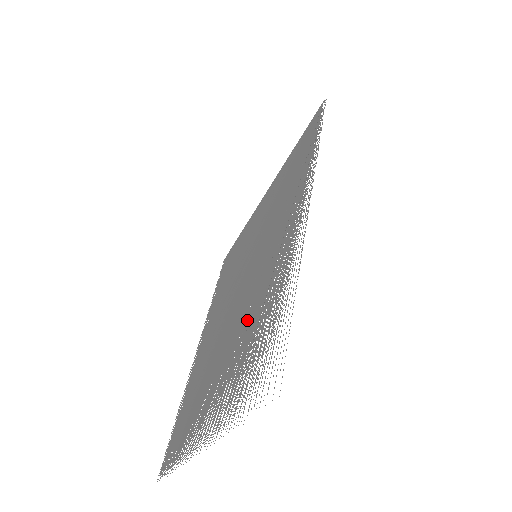
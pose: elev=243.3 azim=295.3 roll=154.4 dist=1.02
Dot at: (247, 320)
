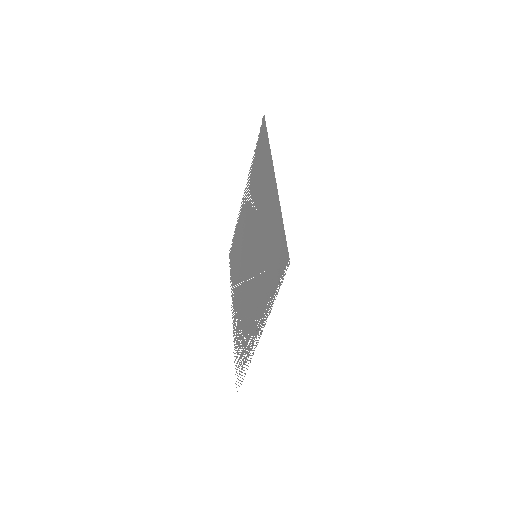
Dot at: occluded
